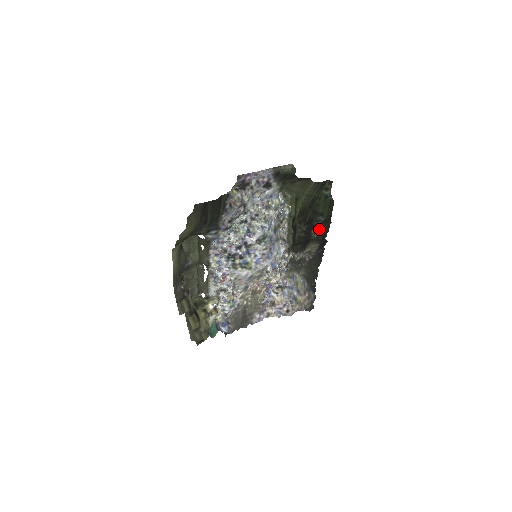
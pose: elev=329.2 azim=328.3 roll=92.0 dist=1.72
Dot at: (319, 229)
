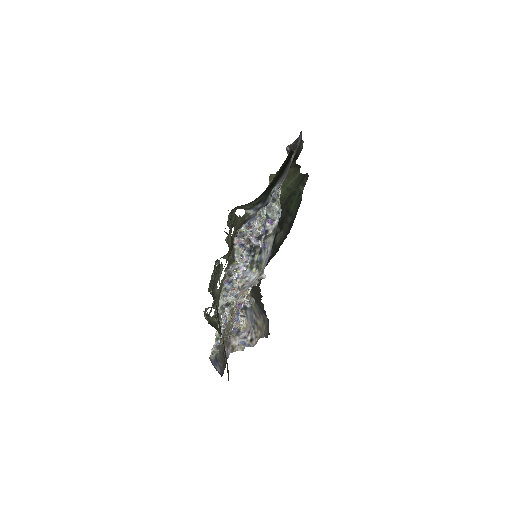
Dot at: (283, 233)
